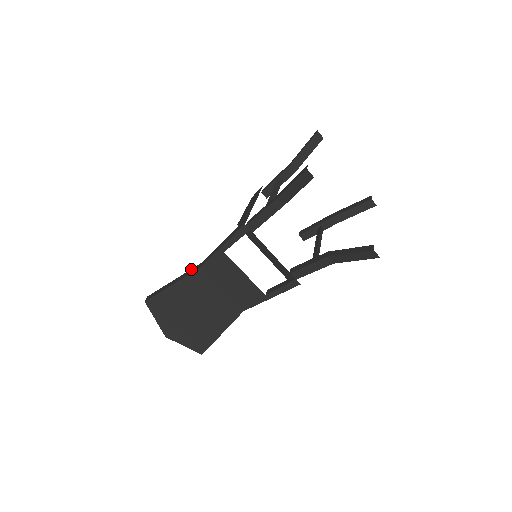
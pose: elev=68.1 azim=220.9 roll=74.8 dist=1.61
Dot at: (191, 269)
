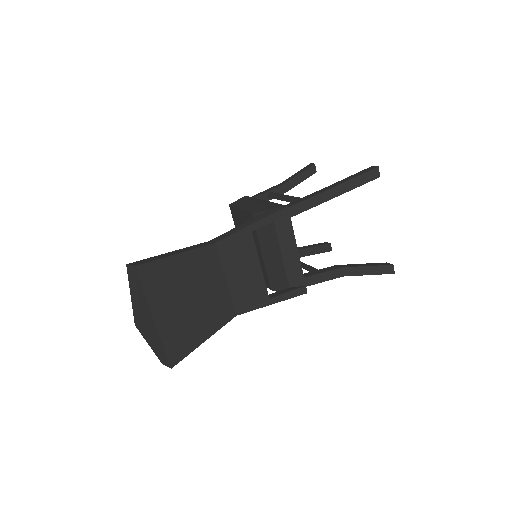
Dot at: occluded
